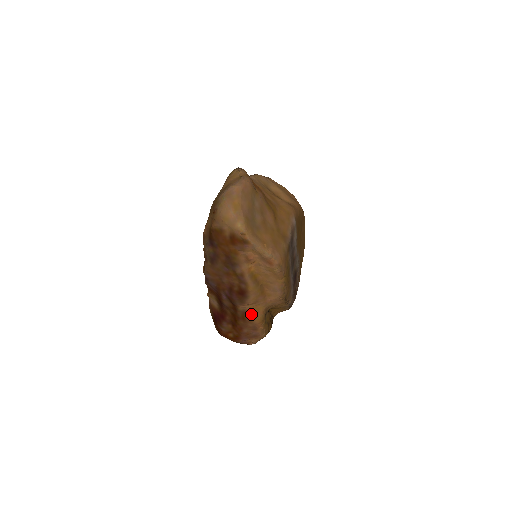
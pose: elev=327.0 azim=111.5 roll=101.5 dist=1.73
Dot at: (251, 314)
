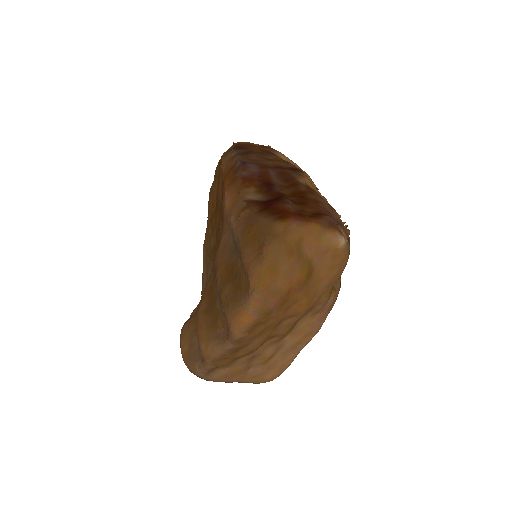
Dot at: occluded
